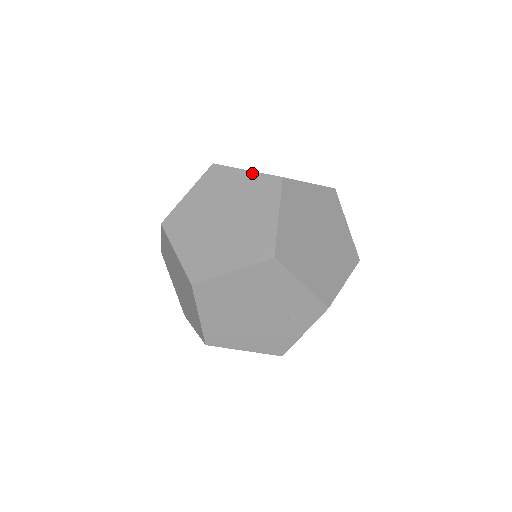
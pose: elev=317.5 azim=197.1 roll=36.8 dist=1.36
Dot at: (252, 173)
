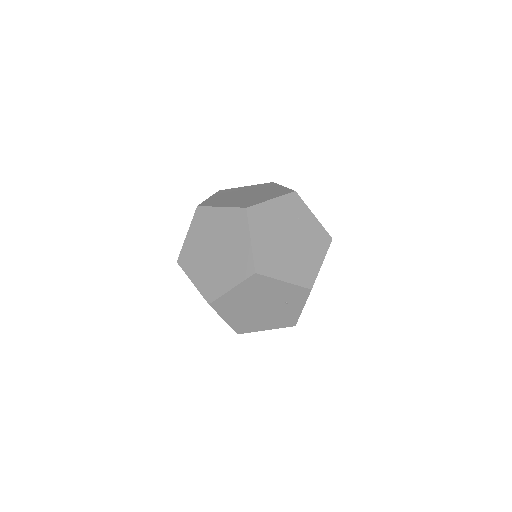
Dot at: (225, 209)
